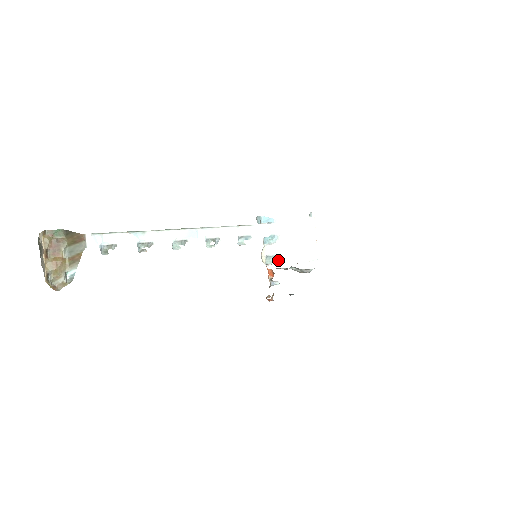
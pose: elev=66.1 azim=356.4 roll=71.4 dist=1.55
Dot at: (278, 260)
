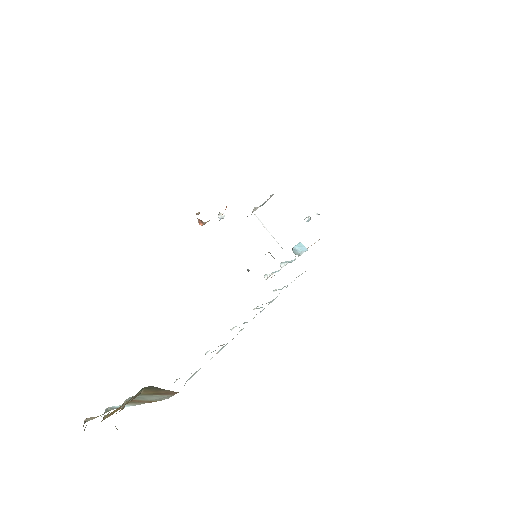
Dot at: (275, 272)
